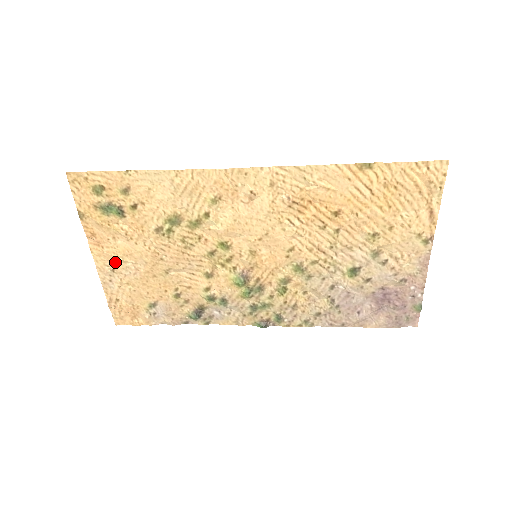
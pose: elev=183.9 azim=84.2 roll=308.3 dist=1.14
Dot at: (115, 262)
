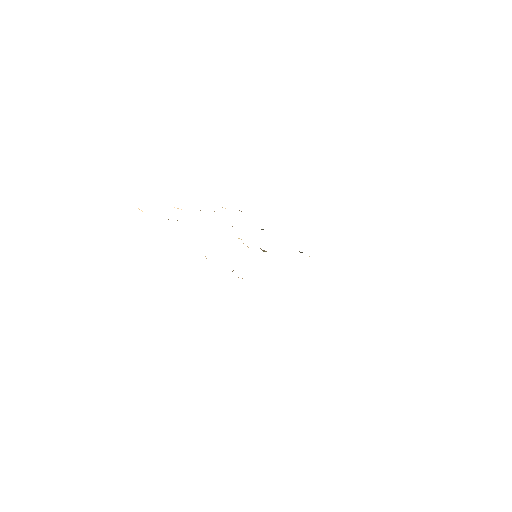
Dot at: occluded
